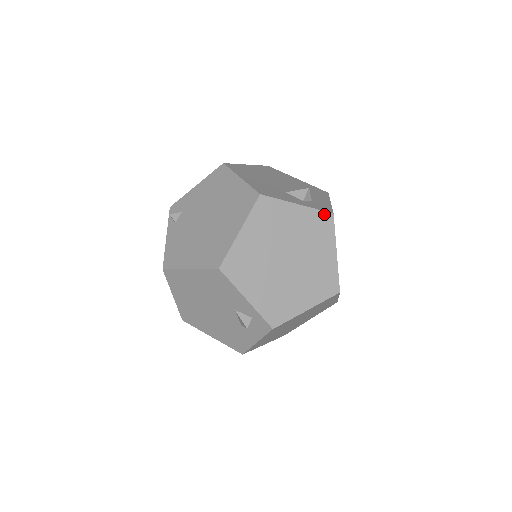
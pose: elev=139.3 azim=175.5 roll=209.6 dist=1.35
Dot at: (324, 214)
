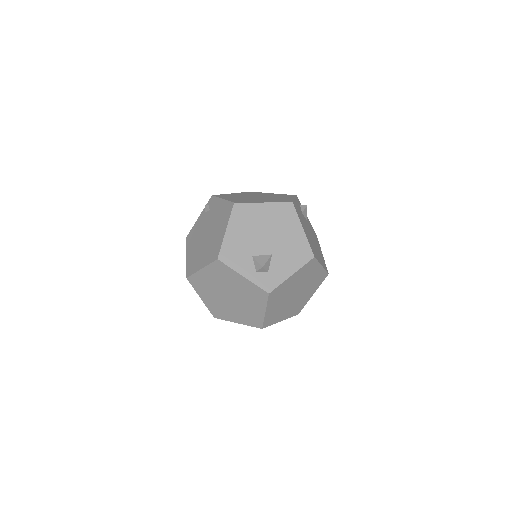
Dot at: (262, 290)
